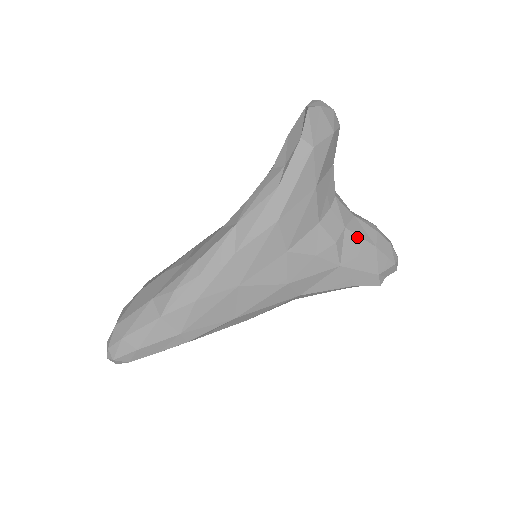
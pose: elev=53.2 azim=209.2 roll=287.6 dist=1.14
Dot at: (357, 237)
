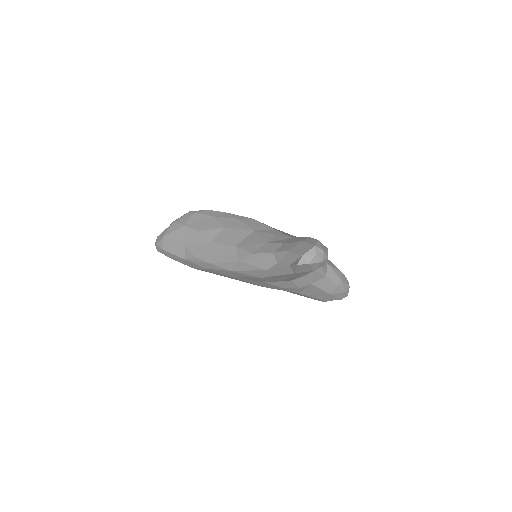
Dot at: (318, 288)
